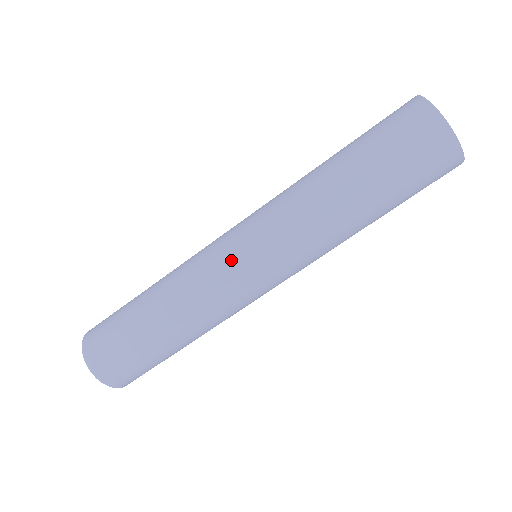
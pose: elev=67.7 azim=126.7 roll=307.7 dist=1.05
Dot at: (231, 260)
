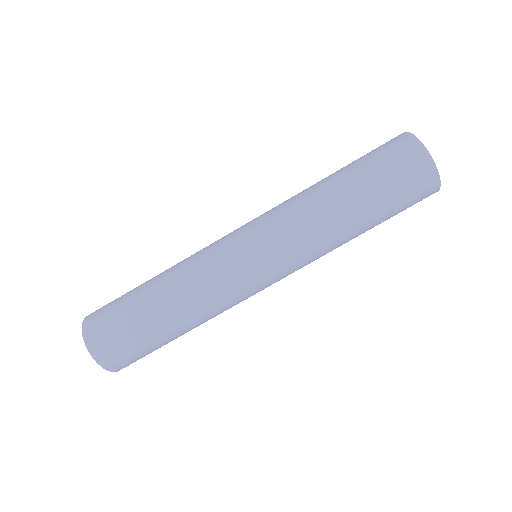
Dot at: (236, 253)
